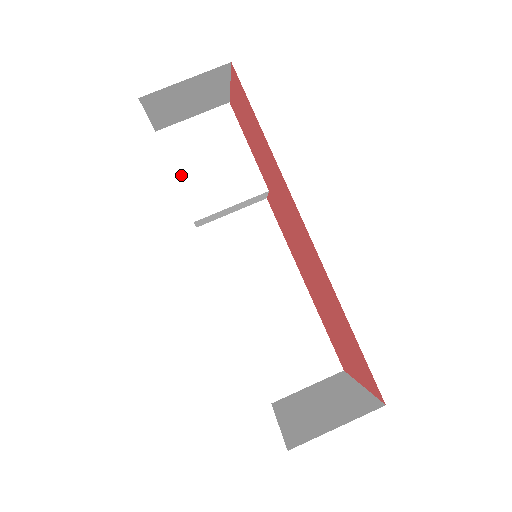
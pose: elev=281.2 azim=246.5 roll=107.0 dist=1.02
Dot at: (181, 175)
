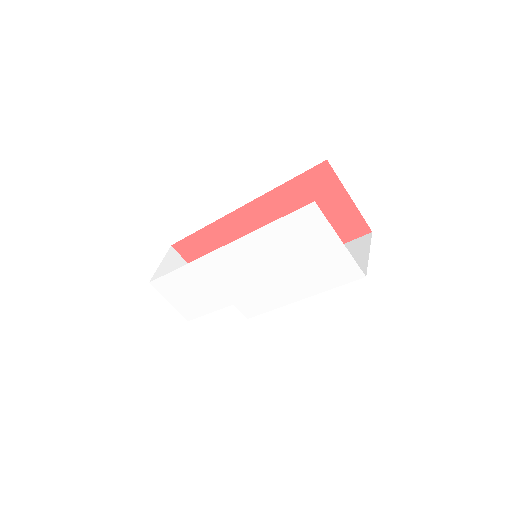
Dot at: occluded
